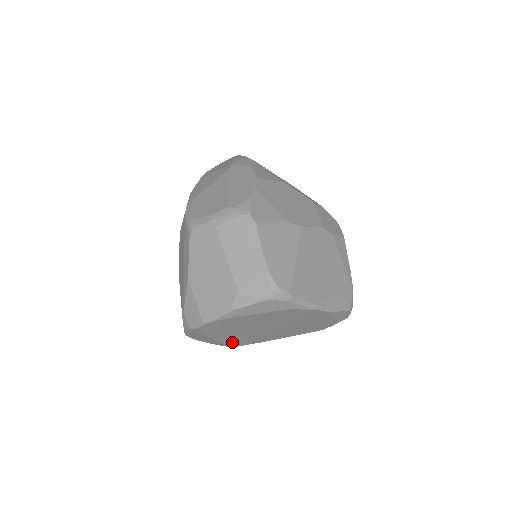
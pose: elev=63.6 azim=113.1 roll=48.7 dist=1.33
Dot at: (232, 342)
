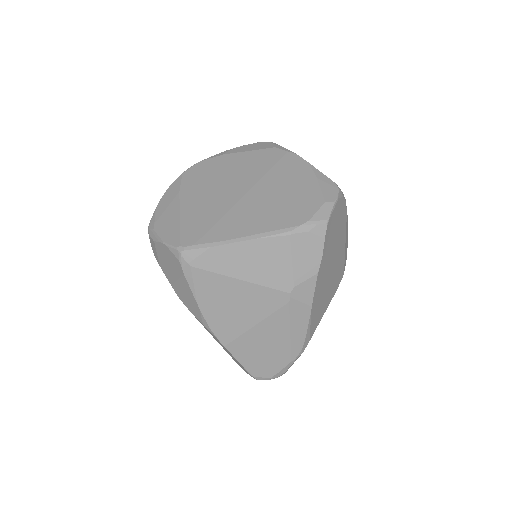
Dot at: (191, 226)
